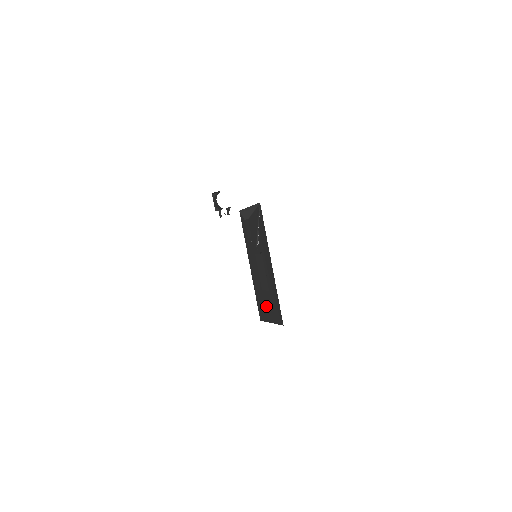
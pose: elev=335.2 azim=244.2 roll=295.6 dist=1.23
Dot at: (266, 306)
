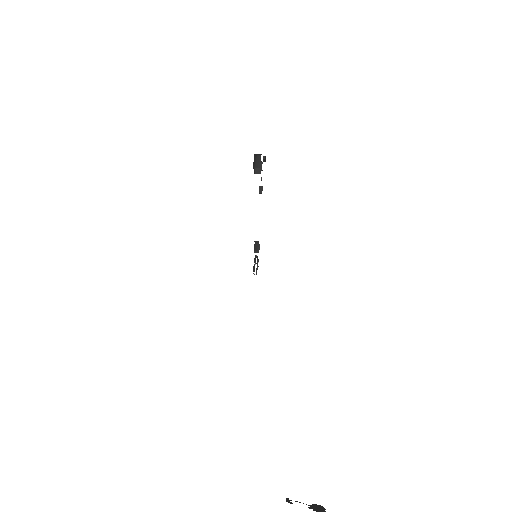
Dot at: occluded
